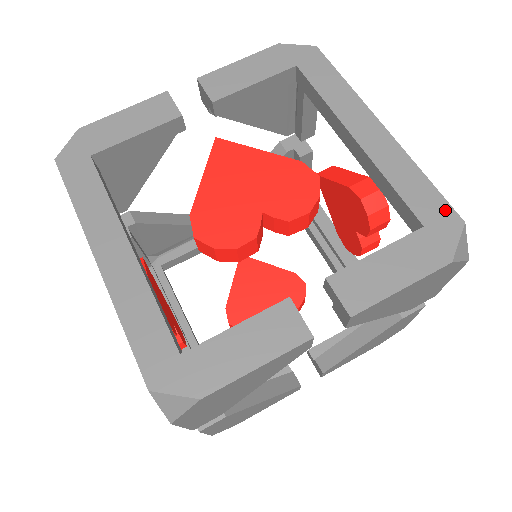
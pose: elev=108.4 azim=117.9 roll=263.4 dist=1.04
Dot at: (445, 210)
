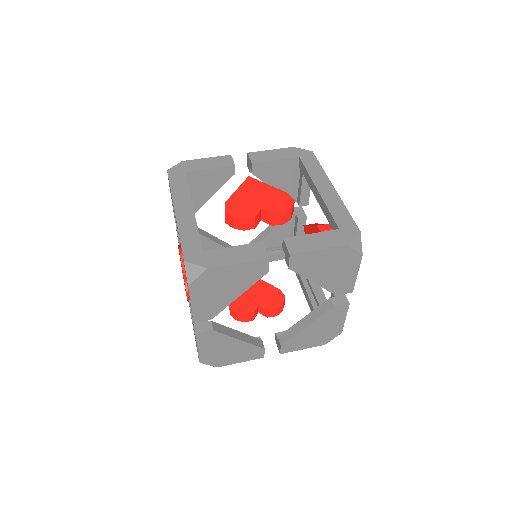
Dot at: (352, 225)
